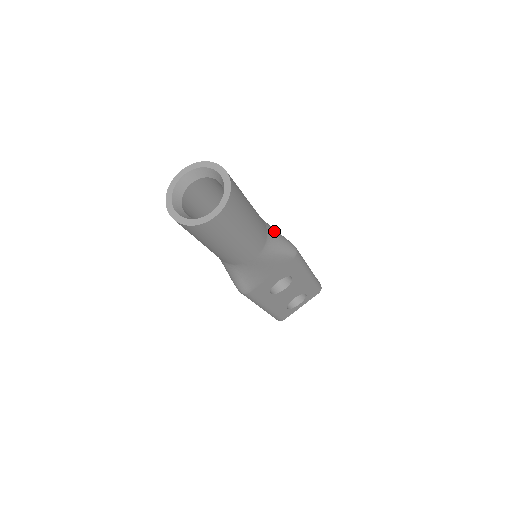
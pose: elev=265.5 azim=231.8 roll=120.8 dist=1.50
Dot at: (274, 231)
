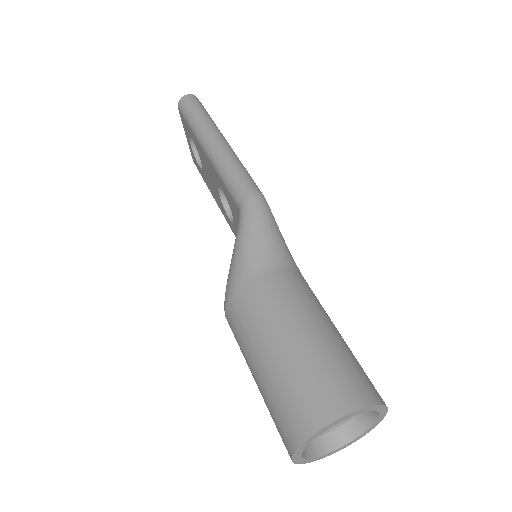
Dot at: (263, 247)
